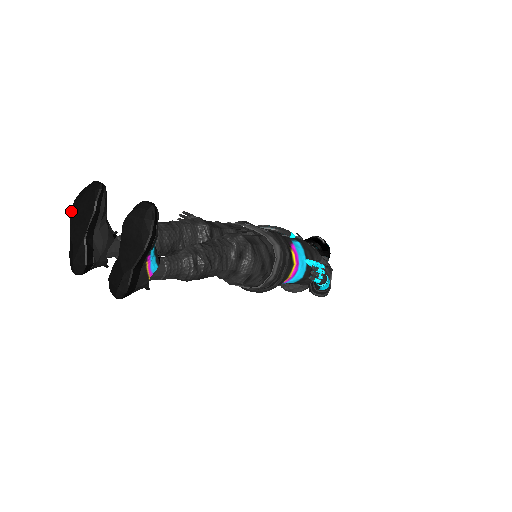
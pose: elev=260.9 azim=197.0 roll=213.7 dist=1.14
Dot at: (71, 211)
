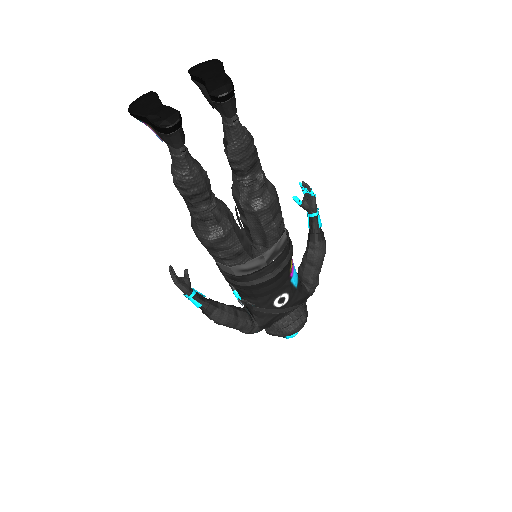
Dot at: (131, 111)
